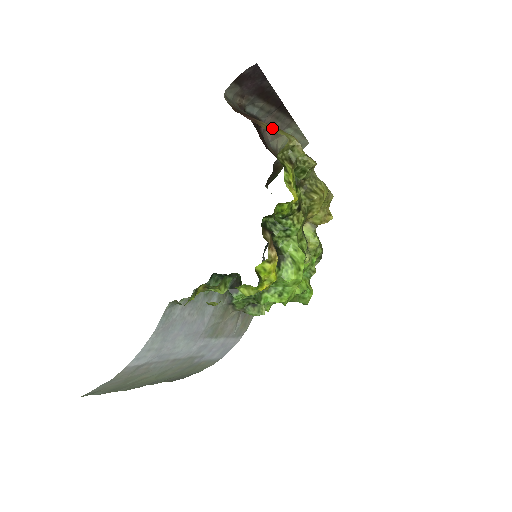
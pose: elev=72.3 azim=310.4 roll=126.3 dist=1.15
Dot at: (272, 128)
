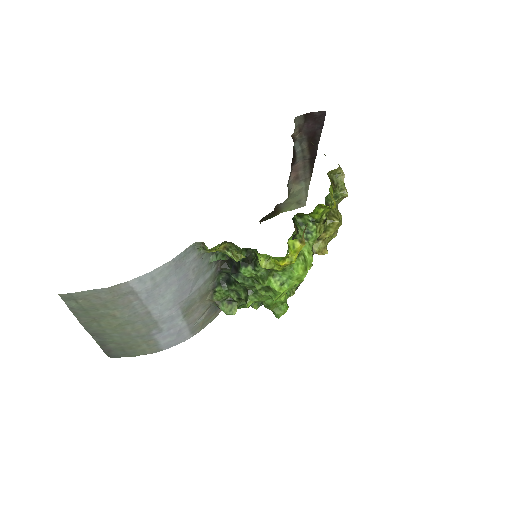
Dot at: occluded
